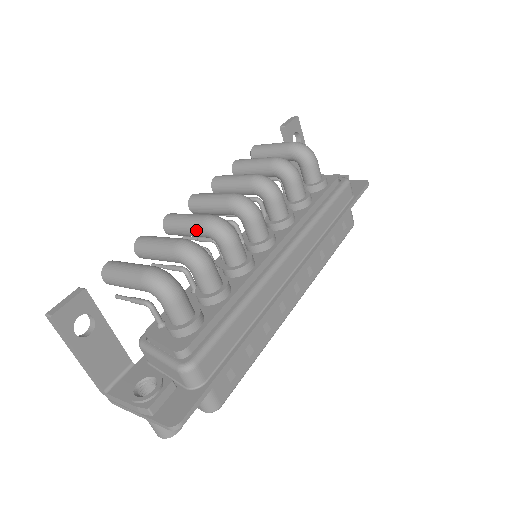
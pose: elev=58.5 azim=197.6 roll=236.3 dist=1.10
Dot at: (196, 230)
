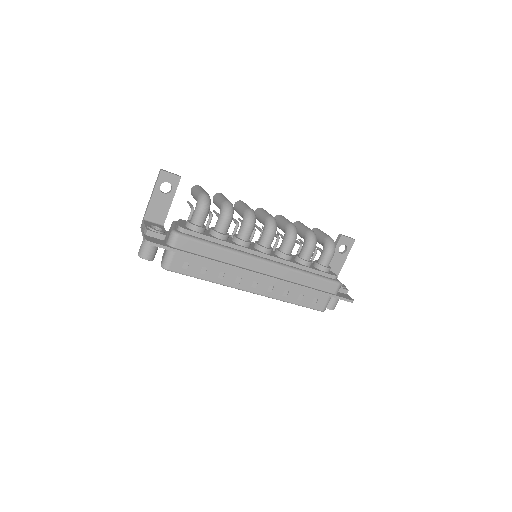
Dot at: (242, 210)
